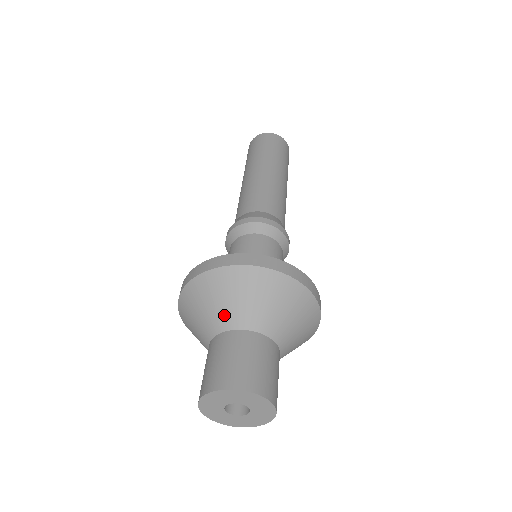
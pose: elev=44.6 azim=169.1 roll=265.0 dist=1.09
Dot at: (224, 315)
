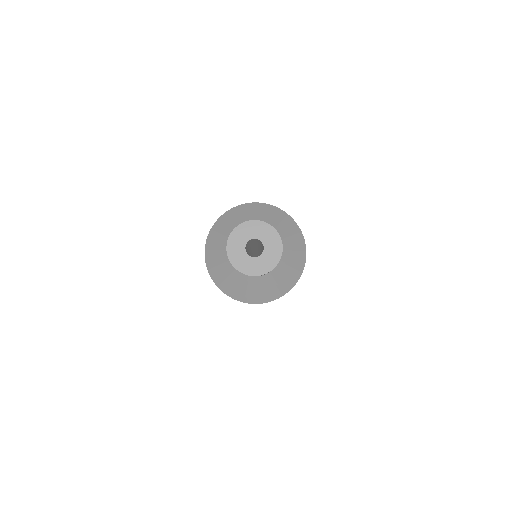
Dot at: (226, 237)
